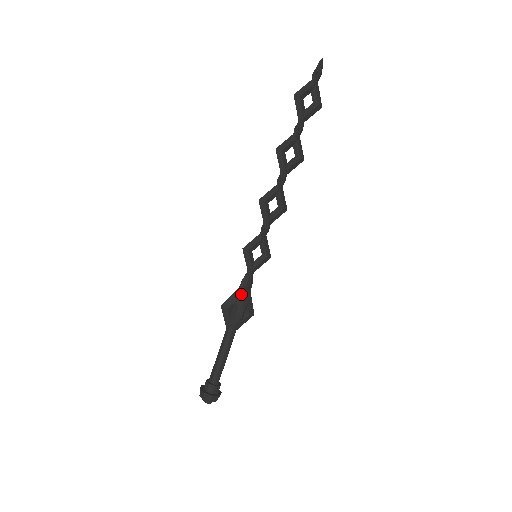
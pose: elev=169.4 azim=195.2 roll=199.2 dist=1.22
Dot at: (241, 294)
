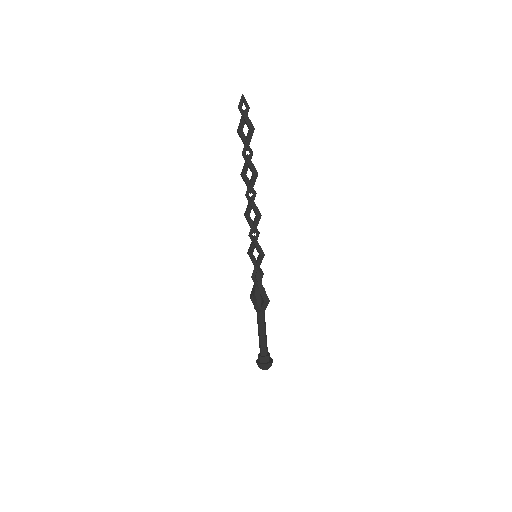
Dot at: (255, 286)
